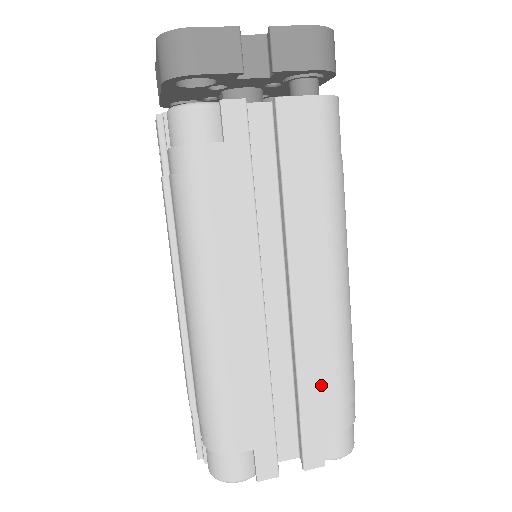
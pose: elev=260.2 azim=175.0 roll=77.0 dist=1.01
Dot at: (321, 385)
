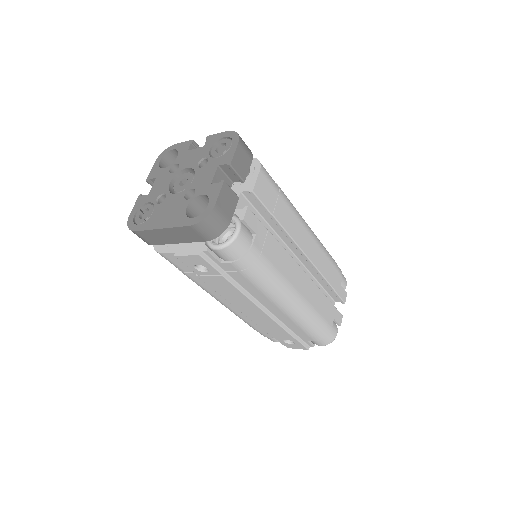
Dot at: (331, 271)
